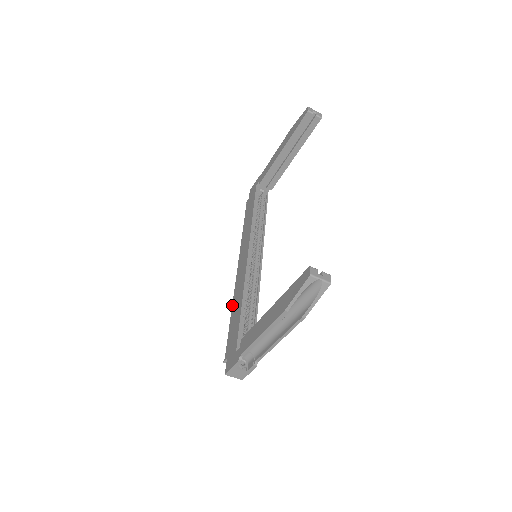
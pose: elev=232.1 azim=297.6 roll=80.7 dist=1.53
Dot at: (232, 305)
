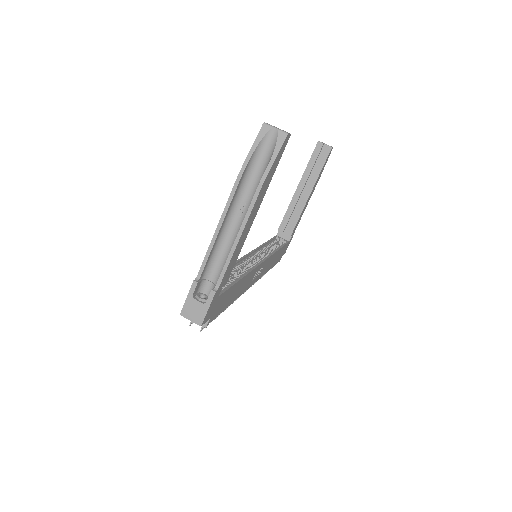
Dot at: occluded
